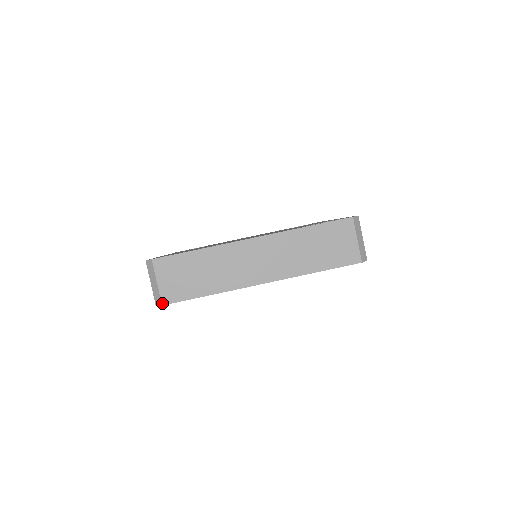
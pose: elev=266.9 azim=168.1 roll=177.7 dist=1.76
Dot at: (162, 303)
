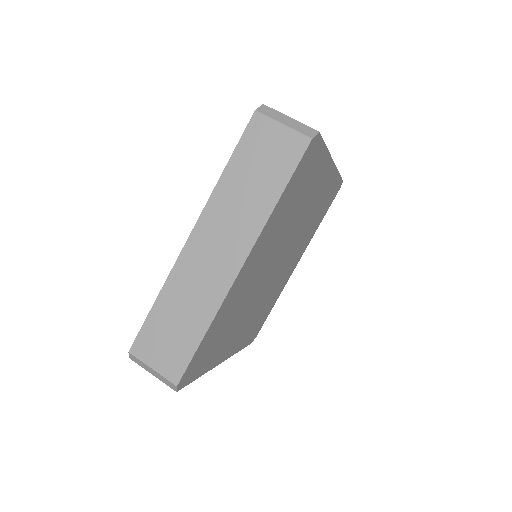
Dot at: (316, 130)
